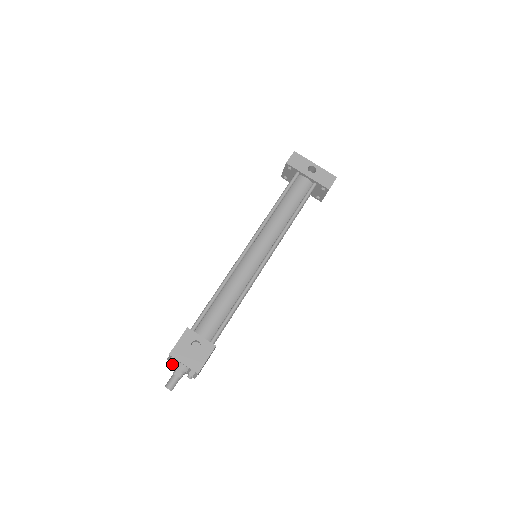
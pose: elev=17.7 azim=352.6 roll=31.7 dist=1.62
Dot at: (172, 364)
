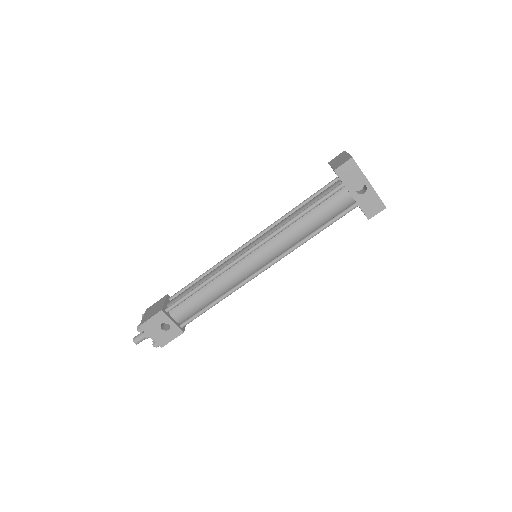
Dot at: occluded
